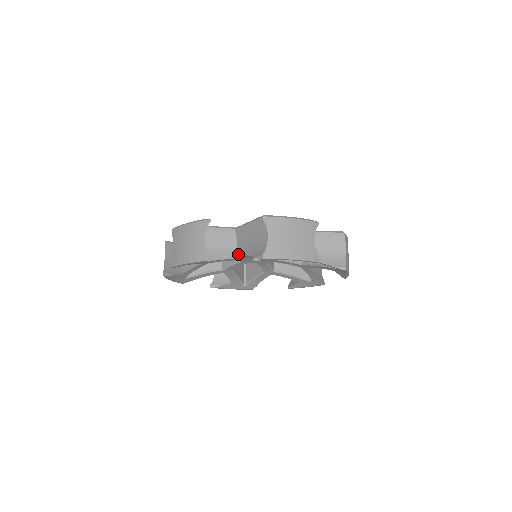
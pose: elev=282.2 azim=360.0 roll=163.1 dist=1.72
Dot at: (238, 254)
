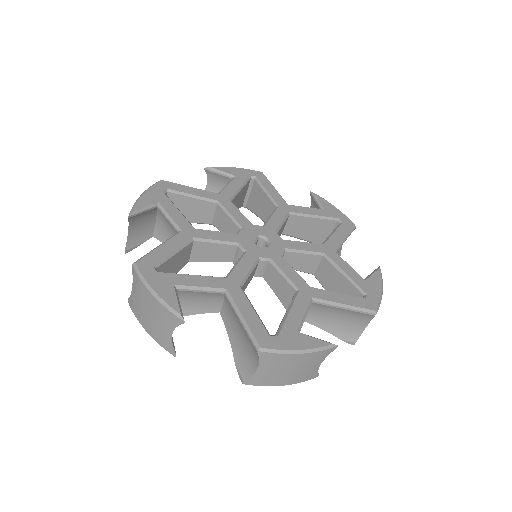
Dot at: (221, 316)
